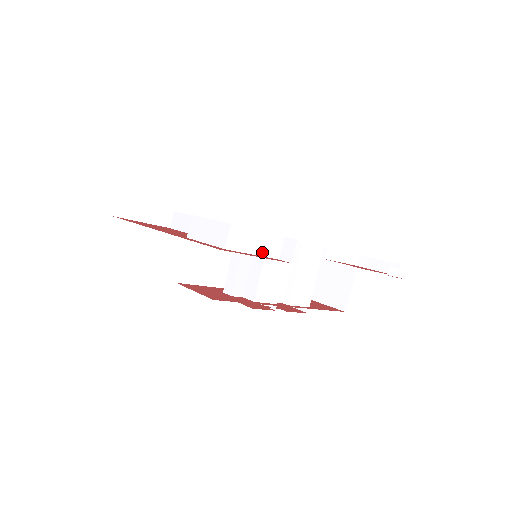
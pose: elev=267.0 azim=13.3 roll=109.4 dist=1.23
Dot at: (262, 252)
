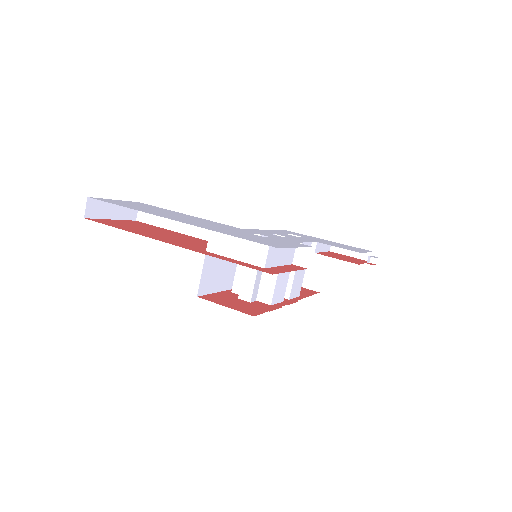
Dot at: (284, 262)
